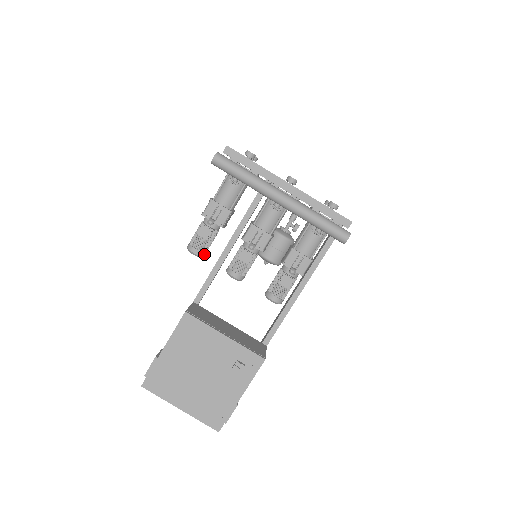
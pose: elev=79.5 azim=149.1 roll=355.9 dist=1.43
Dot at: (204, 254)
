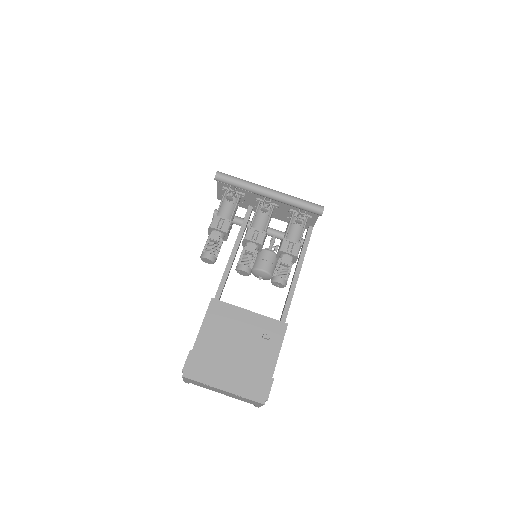
Dot at: (215, 259)
